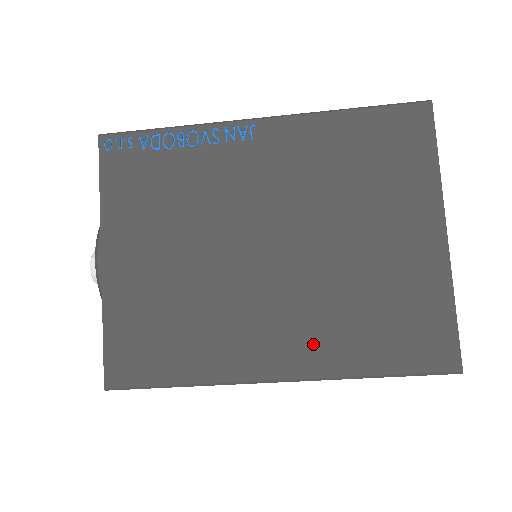
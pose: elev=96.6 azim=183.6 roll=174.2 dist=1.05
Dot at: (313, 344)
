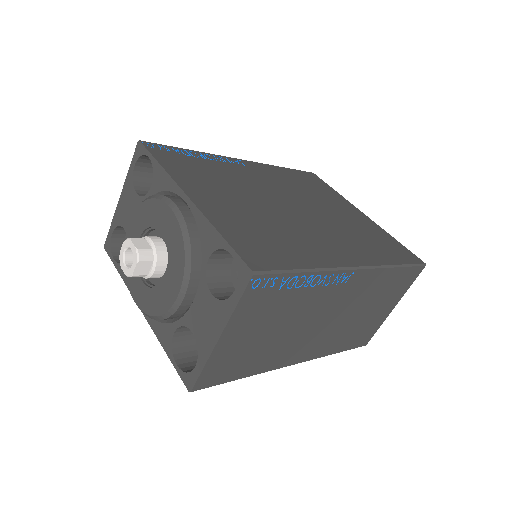
Dot at: (358, 250)
